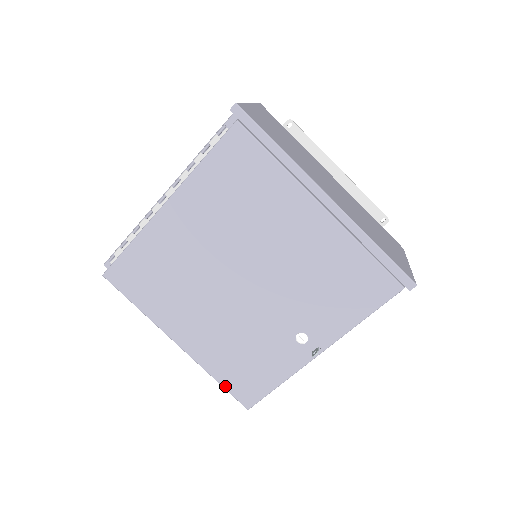
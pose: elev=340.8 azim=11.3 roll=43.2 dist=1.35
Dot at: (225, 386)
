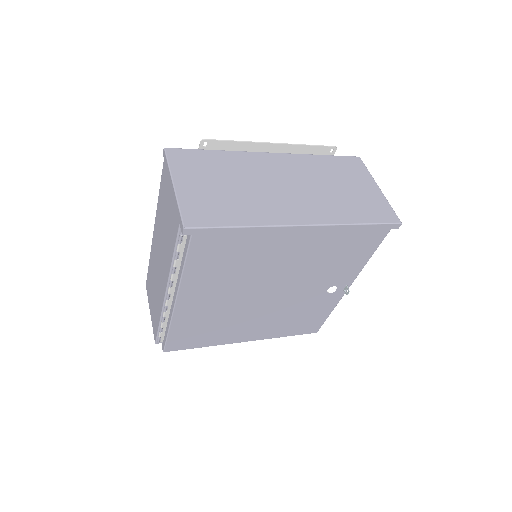
Dot at: (294, 335)
